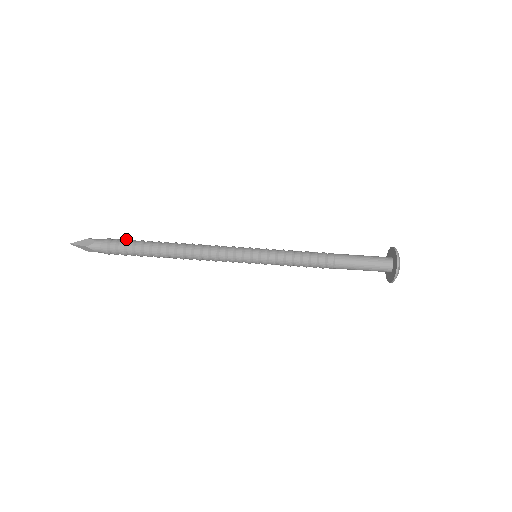
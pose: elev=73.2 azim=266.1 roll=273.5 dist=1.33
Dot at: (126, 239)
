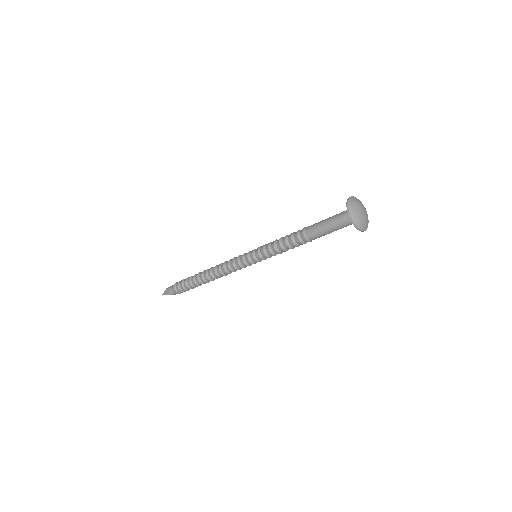
Dot at: (182, 280)
